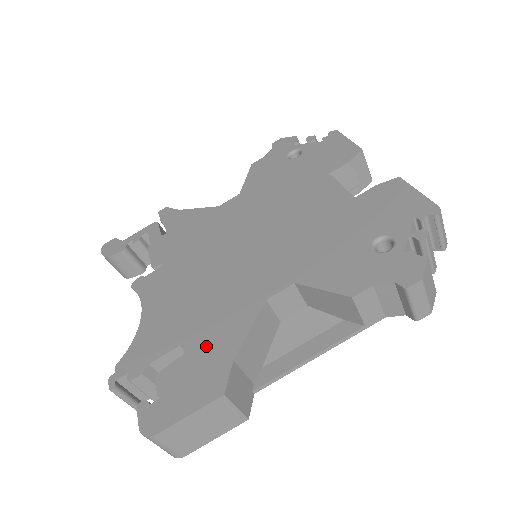
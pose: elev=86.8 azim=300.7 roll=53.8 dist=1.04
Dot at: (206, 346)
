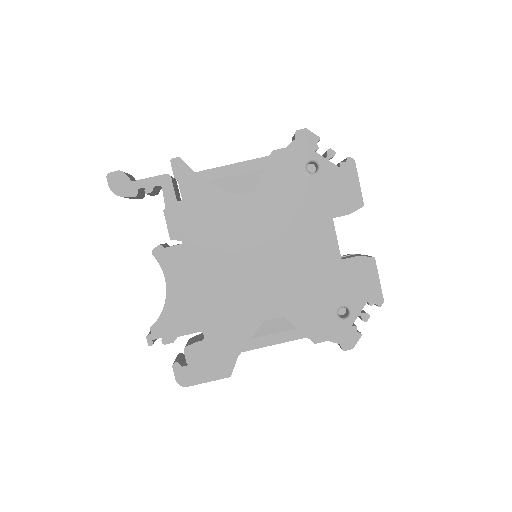
Dot at: (220, 340)
